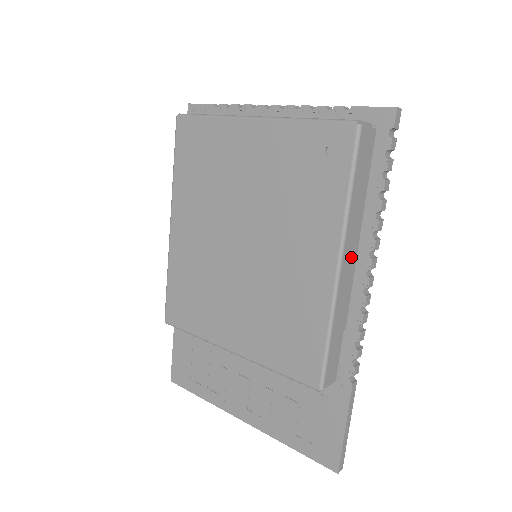
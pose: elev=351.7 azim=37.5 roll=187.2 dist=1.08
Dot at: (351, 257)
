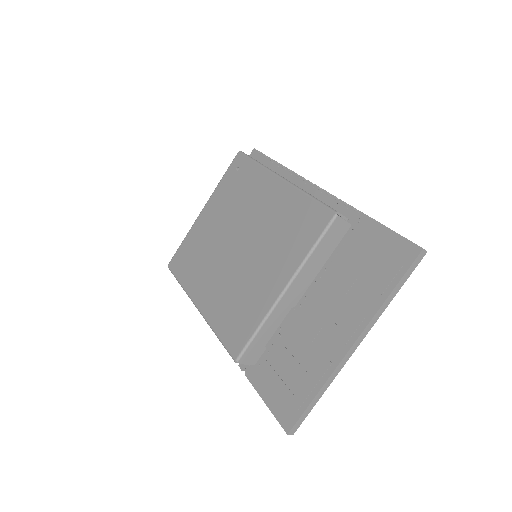
Dot at: occluded
